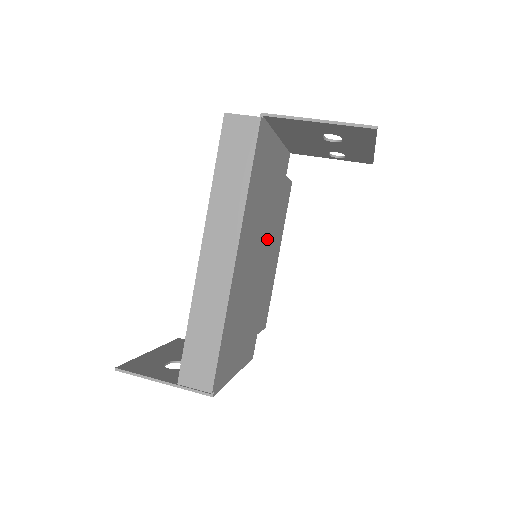
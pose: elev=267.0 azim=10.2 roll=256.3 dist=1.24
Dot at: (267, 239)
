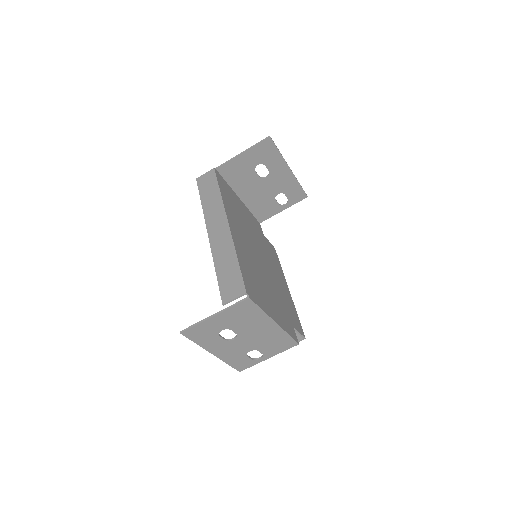
Dot at: (263, 255)
